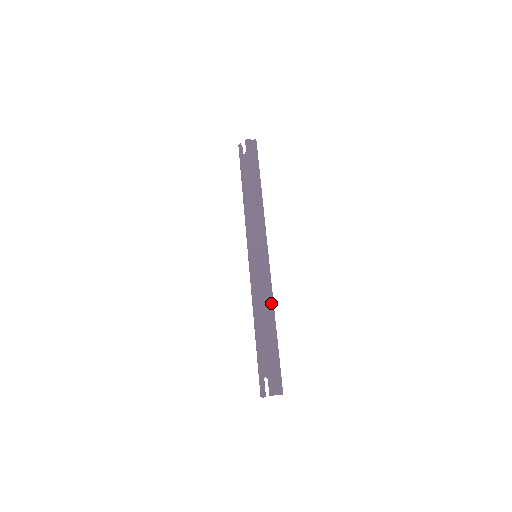
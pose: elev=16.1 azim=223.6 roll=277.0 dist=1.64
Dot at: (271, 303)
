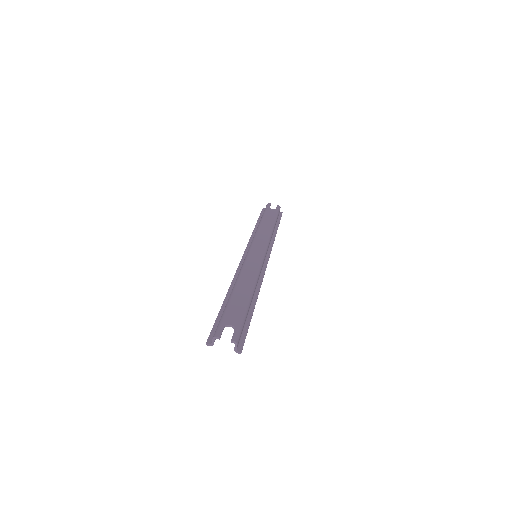
Dot at: (258, 289)
